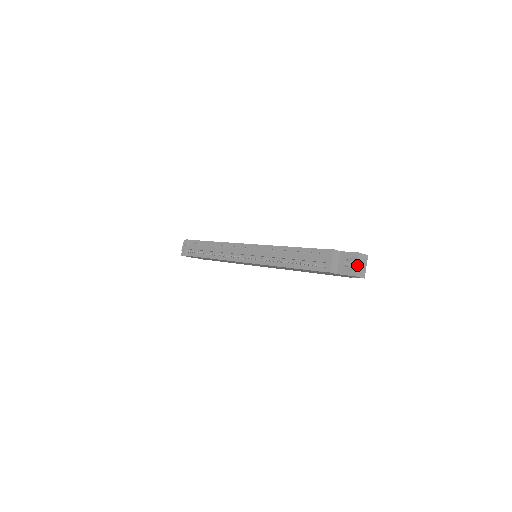
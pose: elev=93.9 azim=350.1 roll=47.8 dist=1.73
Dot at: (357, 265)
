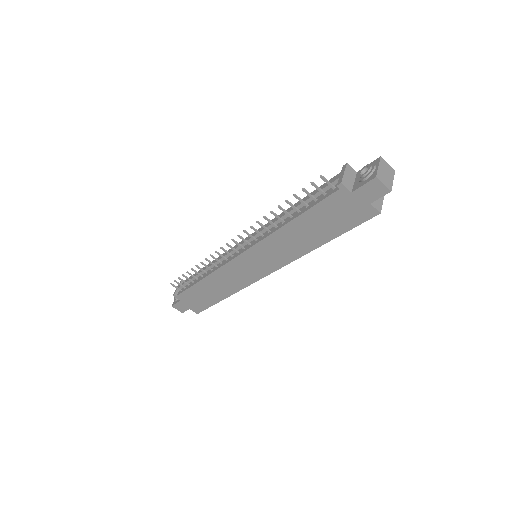
Dot at: (378, 168)
